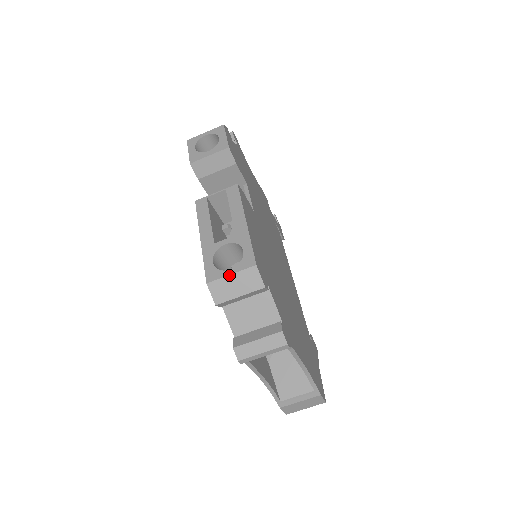
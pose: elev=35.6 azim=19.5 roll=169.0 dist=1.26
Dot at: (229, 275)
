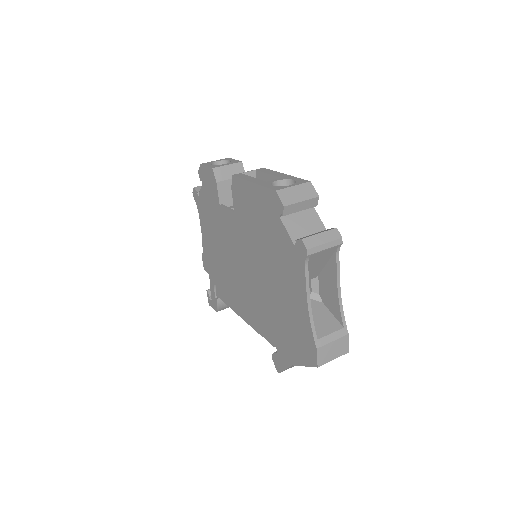
Dot at: (292, 186)
